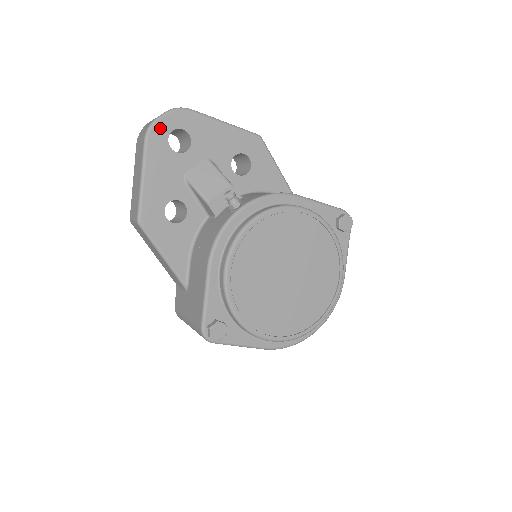
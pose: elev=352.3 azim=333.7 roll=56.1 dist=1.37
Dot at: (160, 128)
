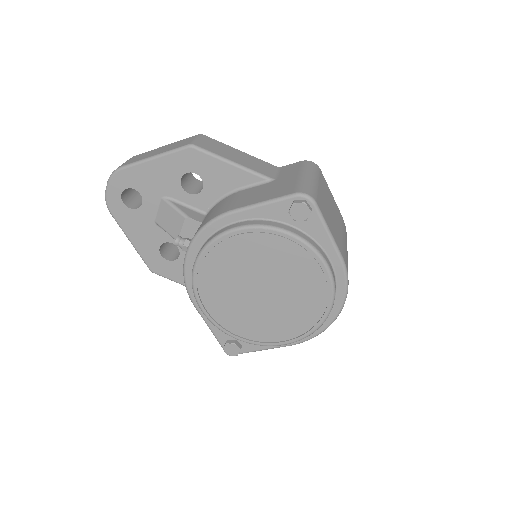
Dot at: (112, 199)
